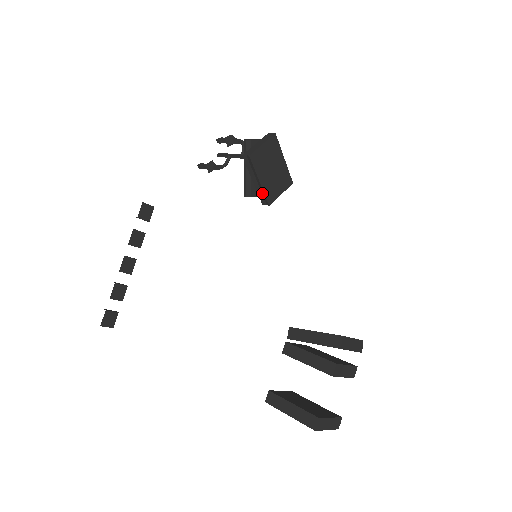
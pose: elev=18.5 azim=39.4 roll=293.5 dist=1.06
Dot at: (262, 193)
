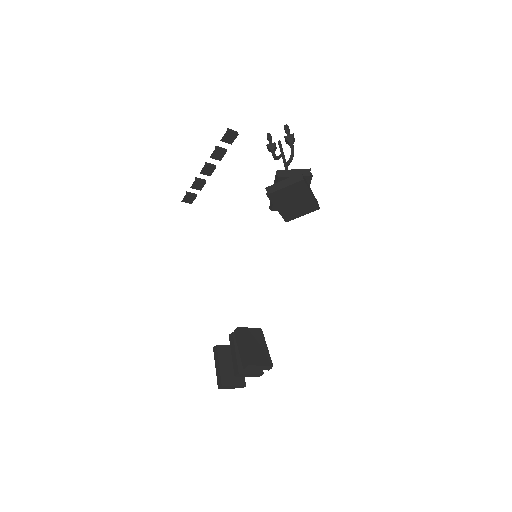
Dot at: (281, 213)
